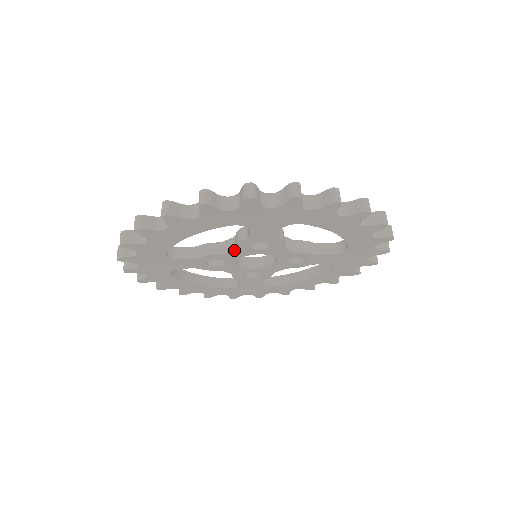
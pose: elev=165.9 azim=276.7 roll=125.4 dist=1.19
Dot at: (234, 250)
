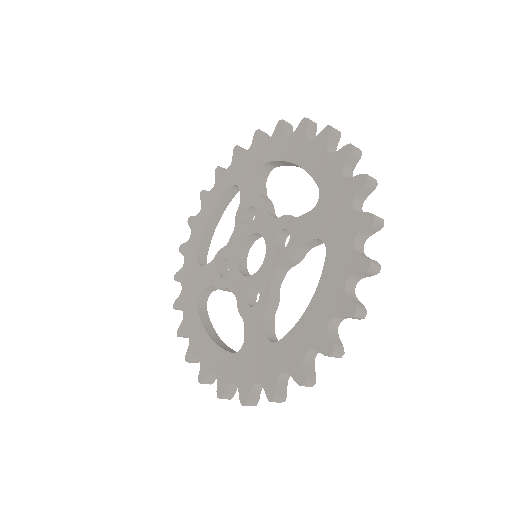
Dot at: (234, 232)
